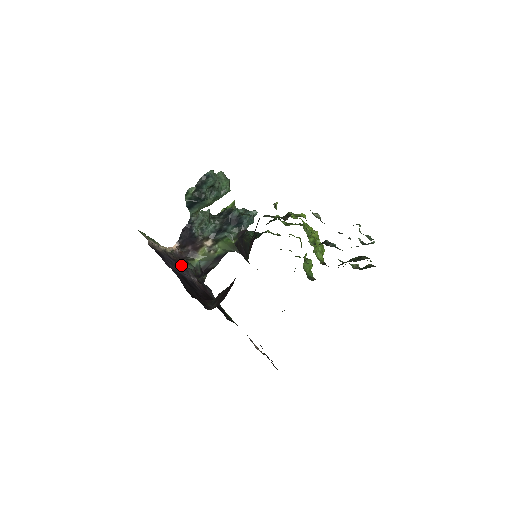
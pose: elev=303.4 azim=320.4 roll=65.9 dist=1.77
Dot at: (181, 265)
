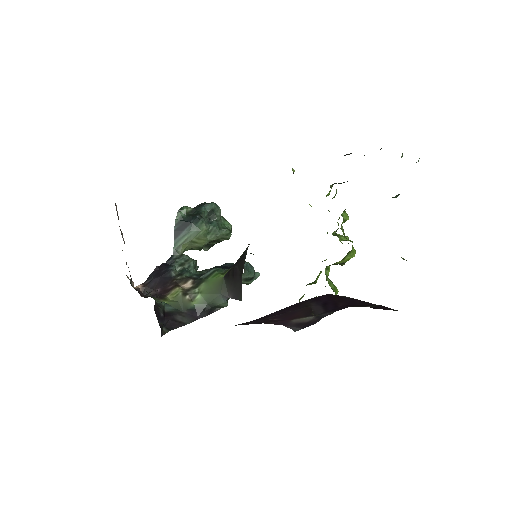
Dot at: occluded
